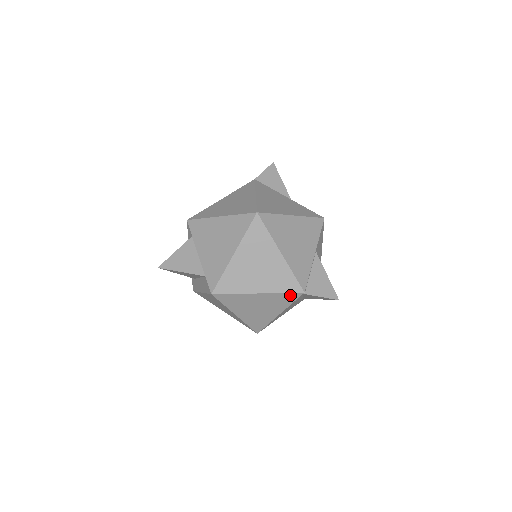
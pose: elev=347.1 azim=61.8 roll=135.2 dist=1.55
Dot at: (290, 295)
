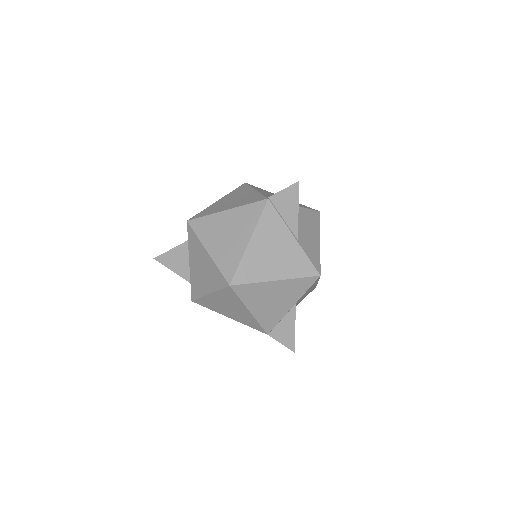
Dot at: occluded
